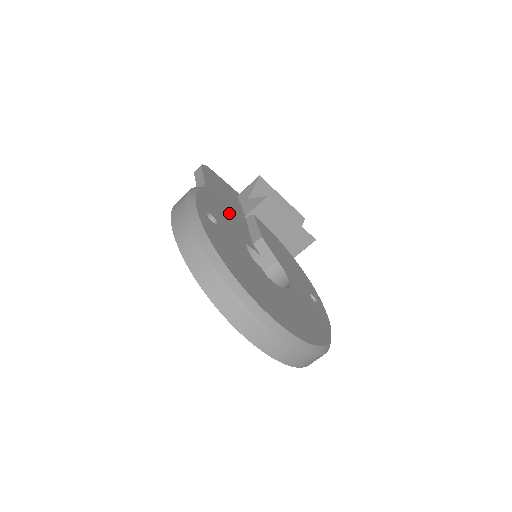
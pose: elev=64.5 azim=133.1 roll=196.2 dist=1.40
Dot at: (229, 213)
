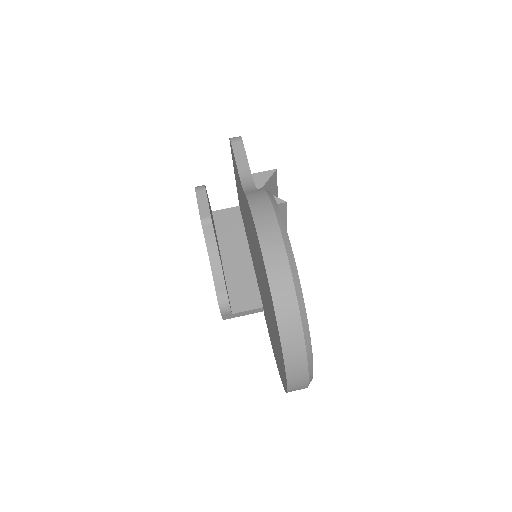
Dot at: occluded
